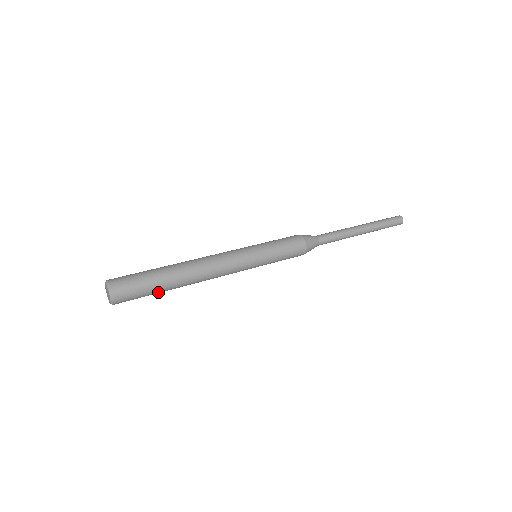
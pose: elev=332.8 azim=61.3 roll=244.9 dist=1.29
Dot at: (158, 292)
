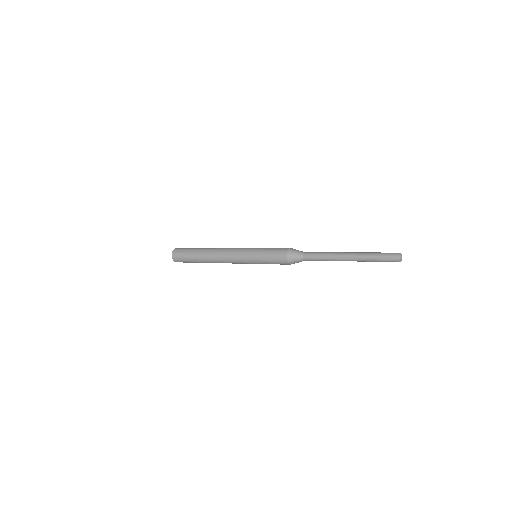
Dot at: (193, 260)
